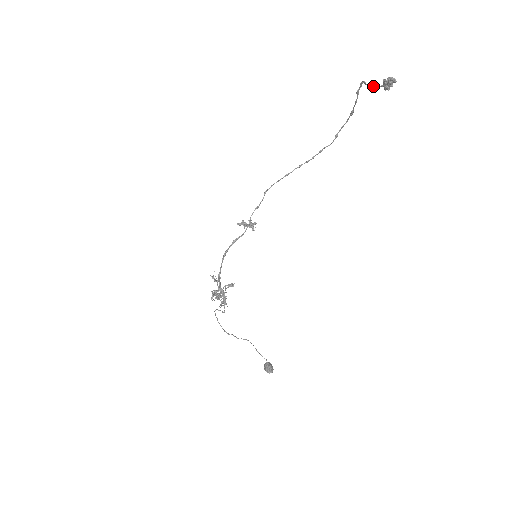
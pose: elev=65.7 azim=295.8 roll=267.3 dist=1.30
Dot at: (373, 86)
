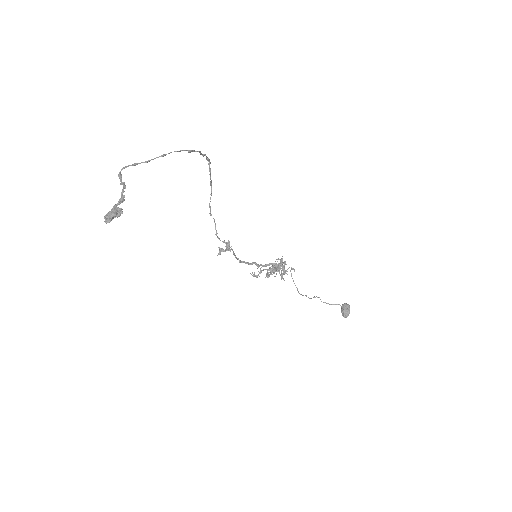
Dot at: (123, 184)
